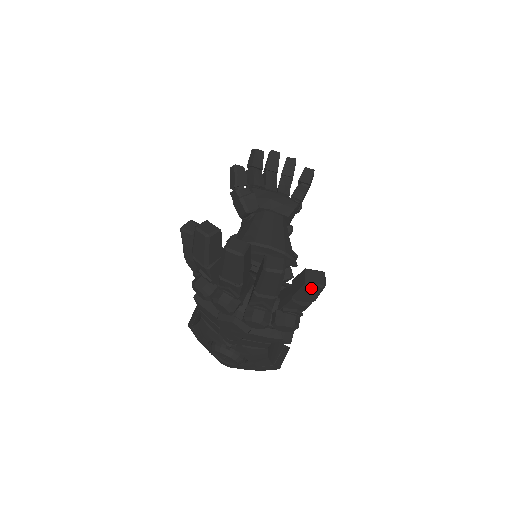
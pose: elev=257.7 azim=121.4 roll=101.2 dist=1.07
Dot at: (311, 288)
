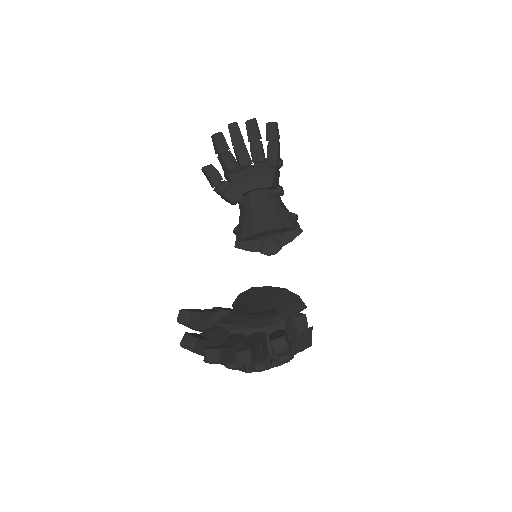
Dot at: occluded
